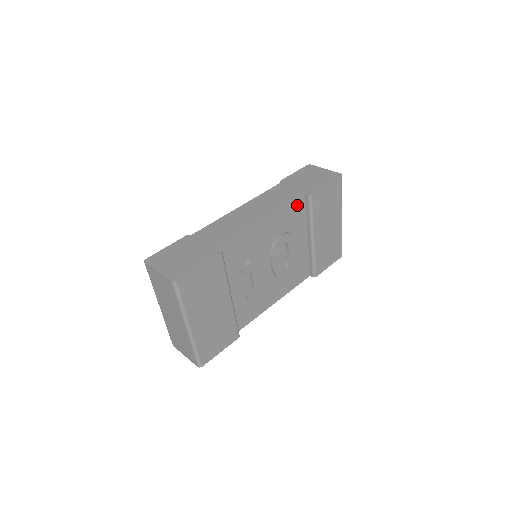
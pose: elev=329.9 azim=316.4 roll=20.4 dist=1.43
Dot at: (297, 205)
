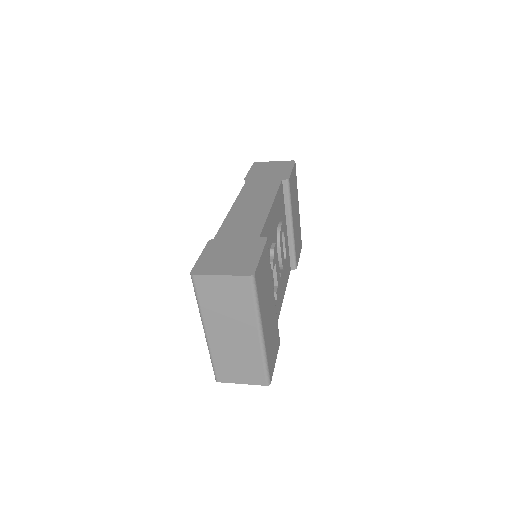
Dot at: (280, 192)
